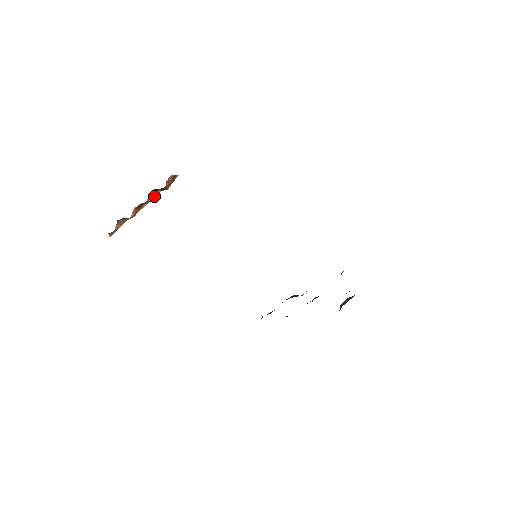
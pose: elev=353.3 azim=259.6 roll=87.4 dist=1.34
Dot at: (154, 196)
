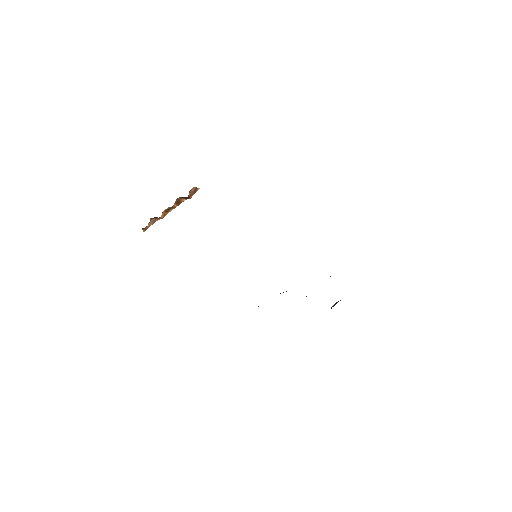
Dot at: (179, 203)
